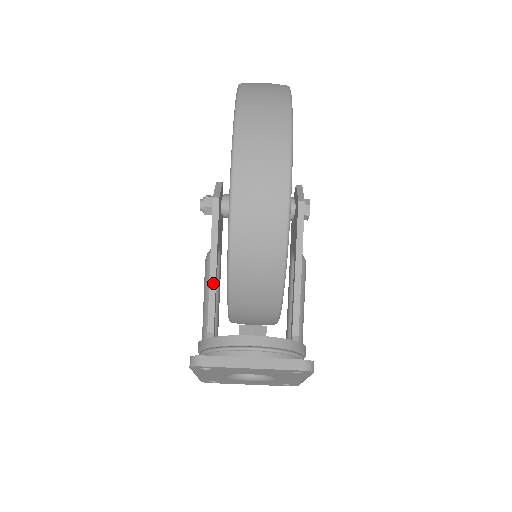
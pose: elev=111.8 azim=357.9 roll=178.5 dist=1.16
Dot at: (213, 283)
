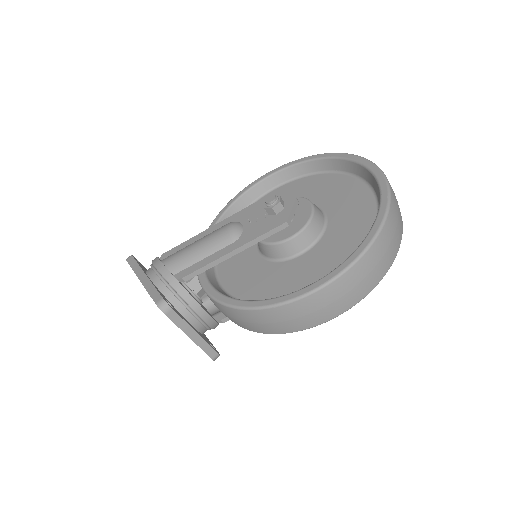
Dot at: (221, 260)
